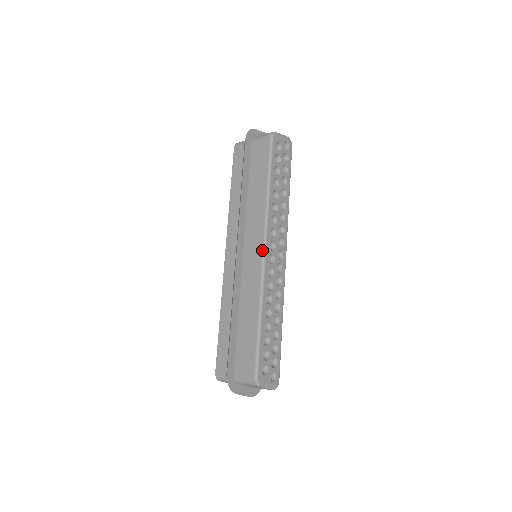
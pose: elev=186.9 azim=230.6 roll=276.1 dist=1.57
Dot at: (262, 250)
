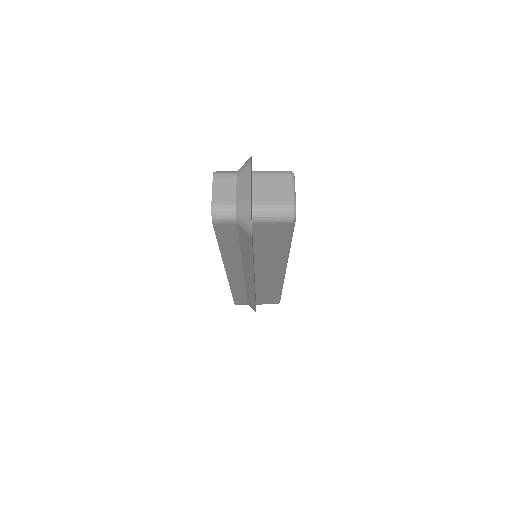
Dot at: occluded
